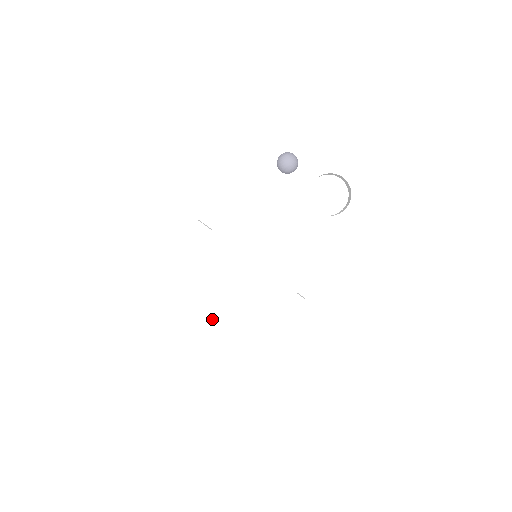
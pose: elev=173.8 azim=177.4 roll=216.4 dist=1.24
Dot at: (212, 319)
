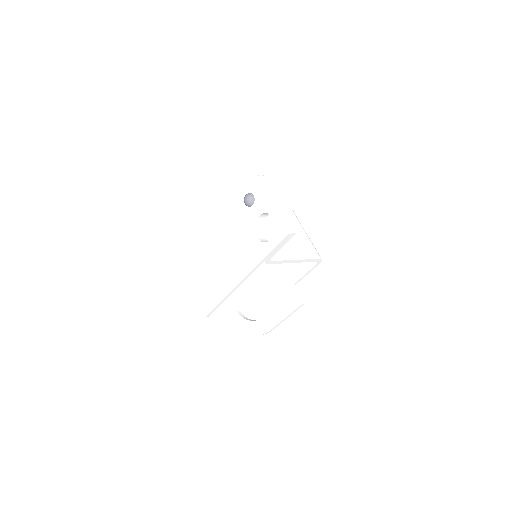
Dot at: (200, 282)
